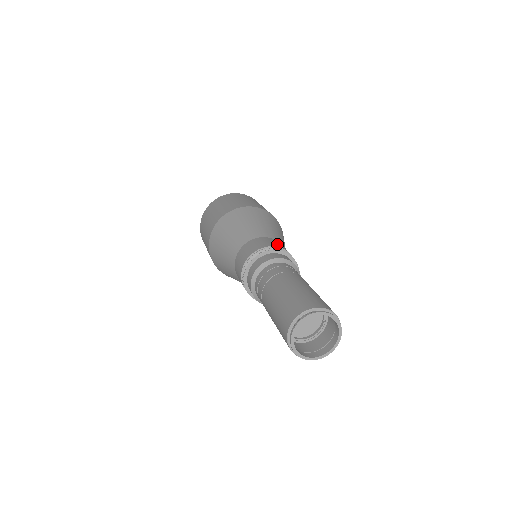
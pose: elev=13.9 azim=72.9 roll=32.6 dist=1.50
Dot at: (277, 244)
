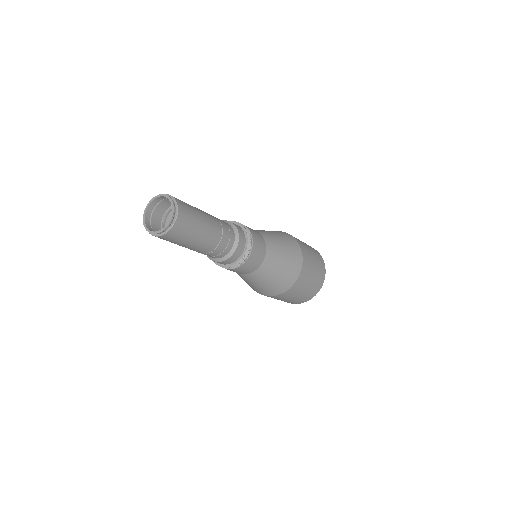
Dot at: occluded
